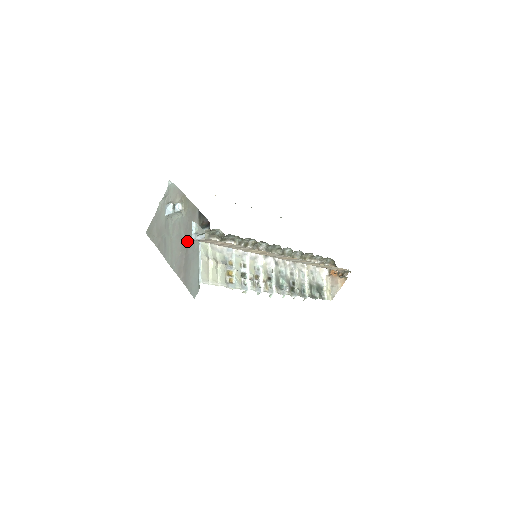
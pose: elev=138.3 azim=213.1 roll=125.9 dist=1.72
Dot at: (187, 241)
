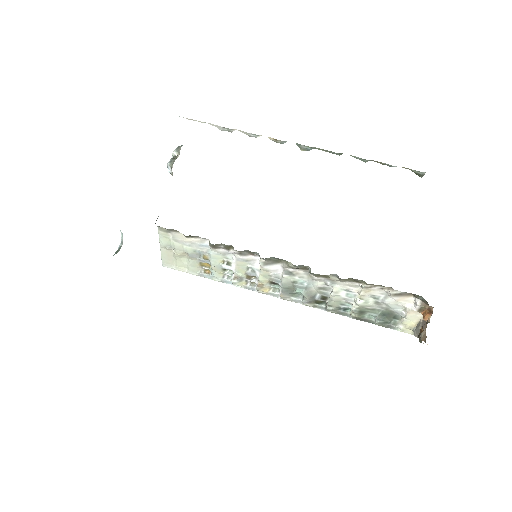
Dot at: occluded
